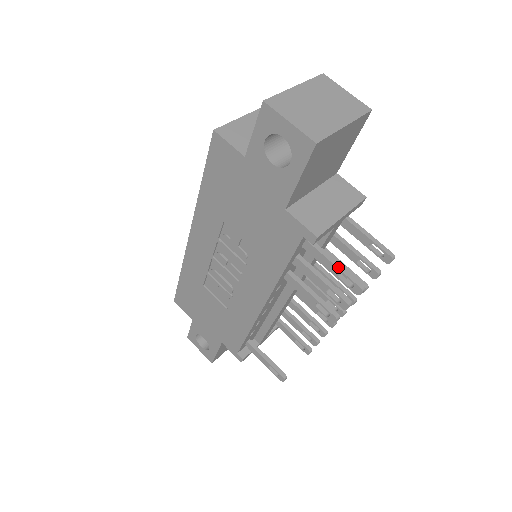
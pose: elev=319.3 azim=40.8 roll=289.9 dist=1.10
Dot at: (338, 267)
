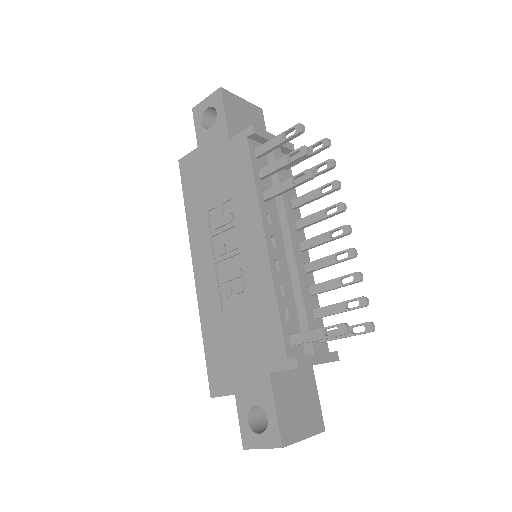
Dot at: (280, 134)
